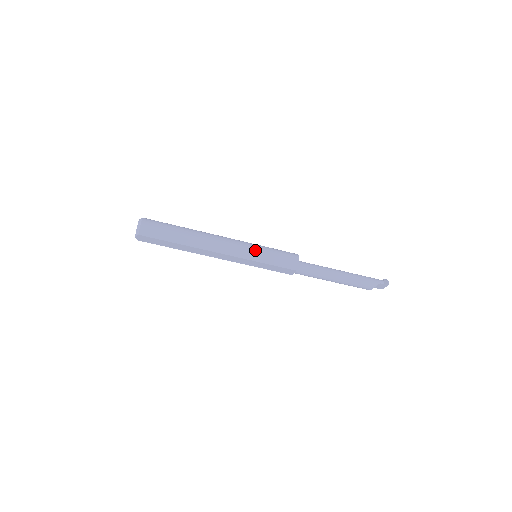
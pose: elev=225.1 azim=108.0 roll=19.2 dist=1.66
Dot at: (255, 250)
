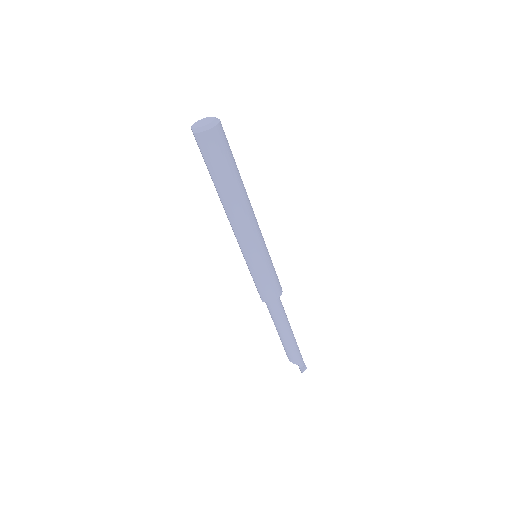
Dot at: (258, 259)
